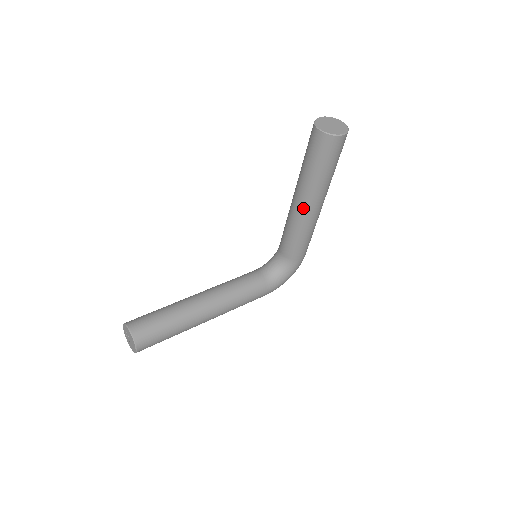
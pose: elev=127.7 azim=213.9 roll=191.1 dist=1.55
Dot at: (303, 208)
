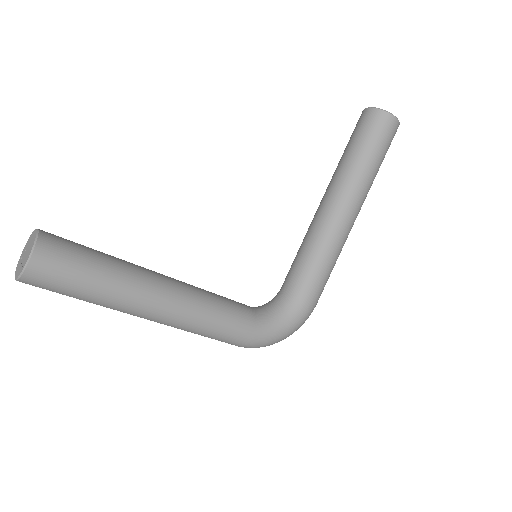
Dot at: (332, 208)
